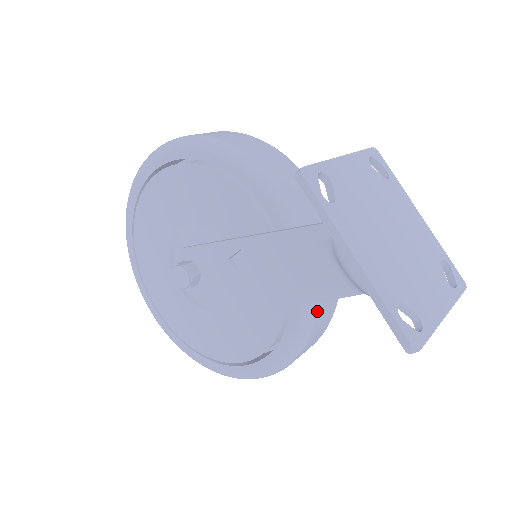
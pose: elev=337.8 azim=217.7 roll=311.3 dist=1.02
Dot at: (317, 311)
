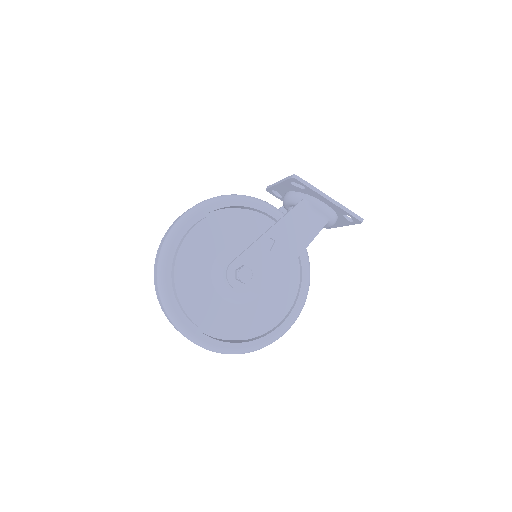
Dot at: (307, 253)
